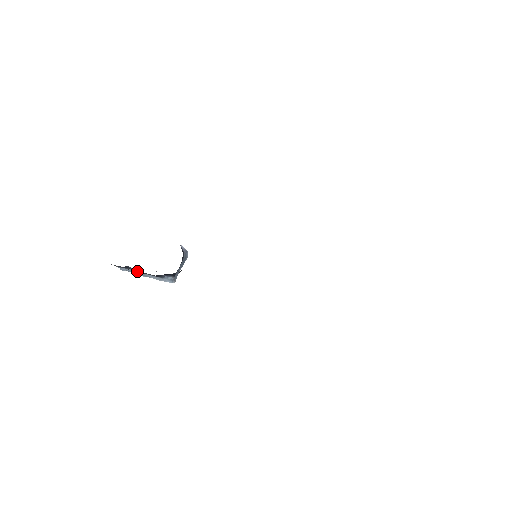
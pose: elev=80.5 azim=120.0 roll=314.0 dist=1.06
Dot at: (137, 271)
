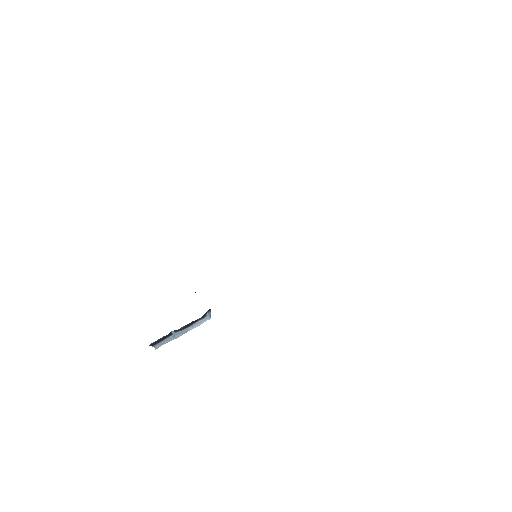
Dot at: (185, 325)
